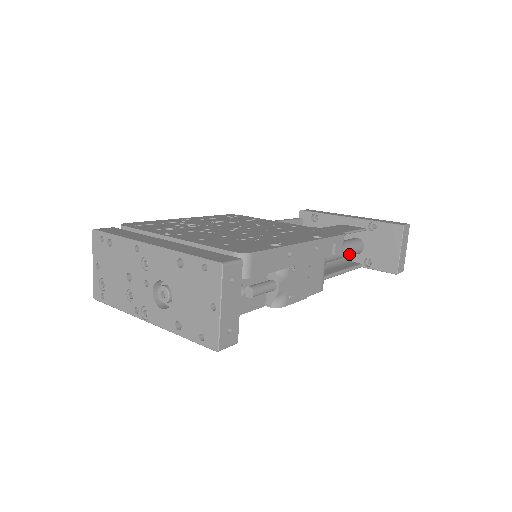
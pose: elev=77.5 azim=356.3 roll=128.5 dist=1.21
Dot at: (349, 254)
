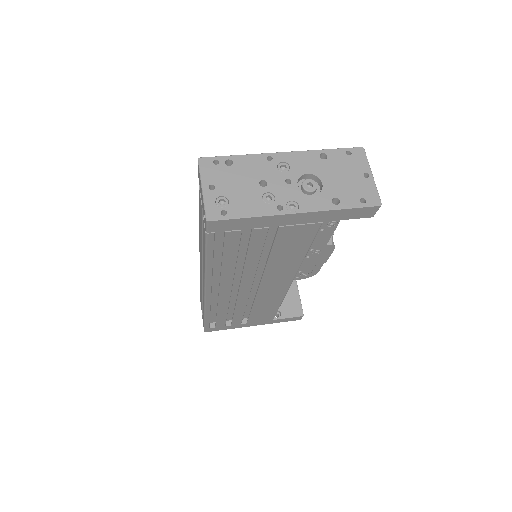
Dot at: occluded
